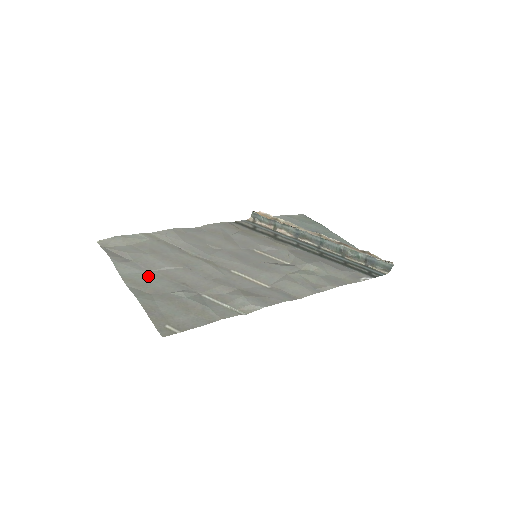
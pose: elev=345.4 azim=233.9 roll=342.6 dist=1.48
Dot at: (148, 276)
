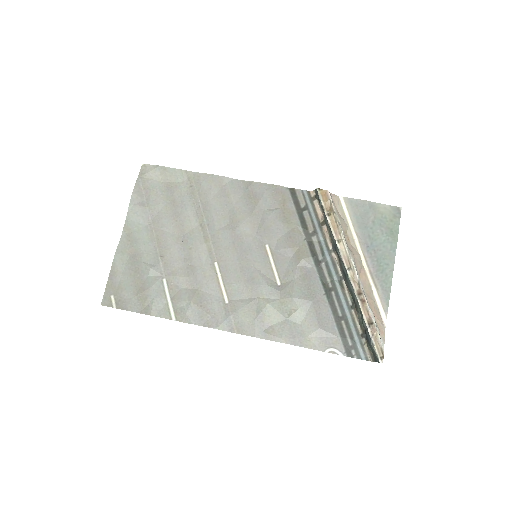
Dot at: (145, 232)
